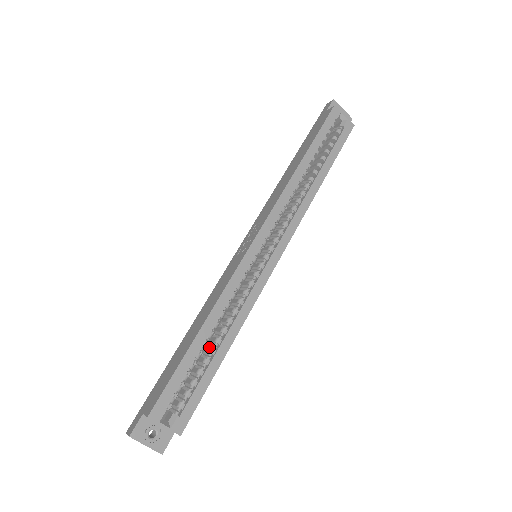
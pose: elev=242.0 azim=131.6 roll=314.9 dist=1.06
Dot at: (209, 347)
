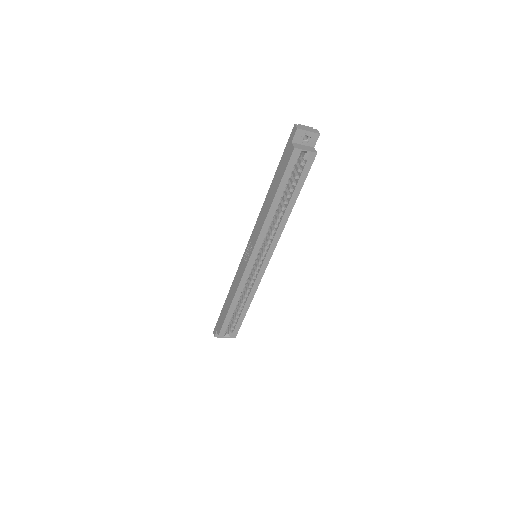
Dot at: (239, 306)
